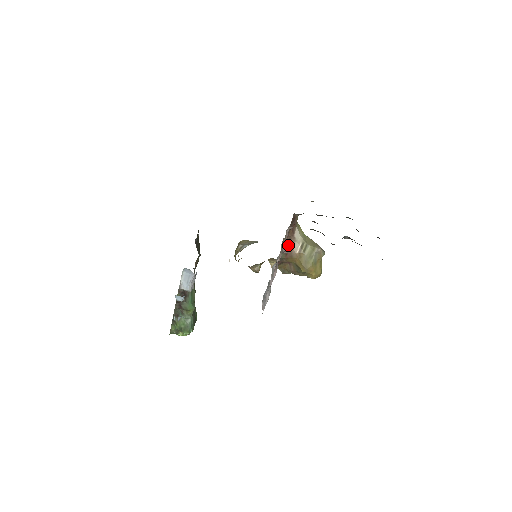
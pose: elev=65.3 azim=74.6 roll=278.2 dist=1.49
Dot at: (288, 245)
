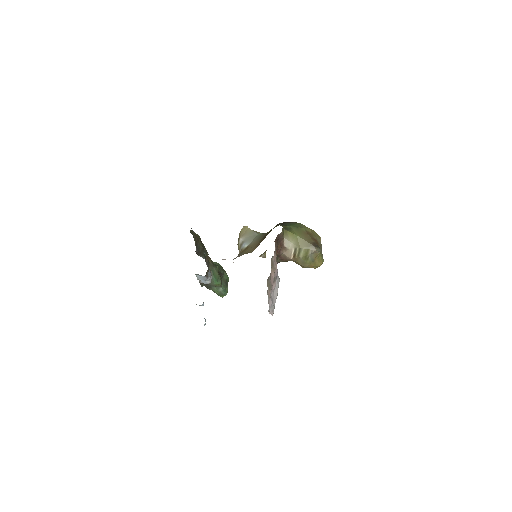
Dot at: (281, 254)
